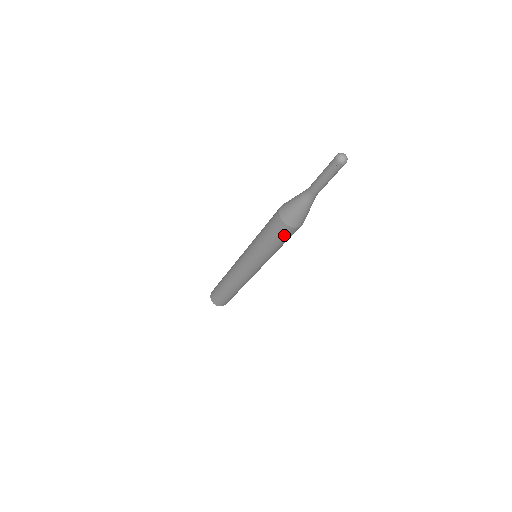
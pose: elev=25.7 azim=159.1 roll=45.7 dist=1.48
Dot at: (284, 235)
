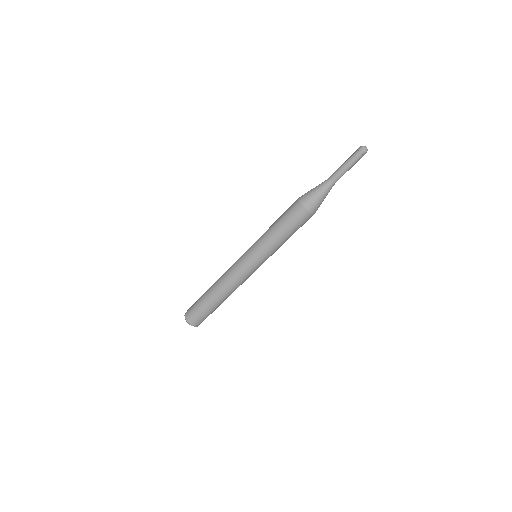
Dot at: (296, 219)
